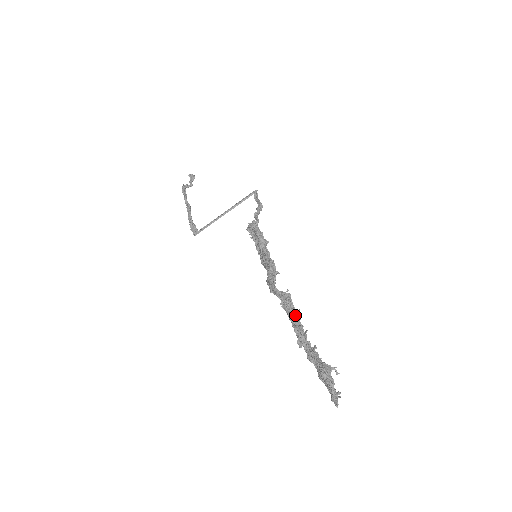
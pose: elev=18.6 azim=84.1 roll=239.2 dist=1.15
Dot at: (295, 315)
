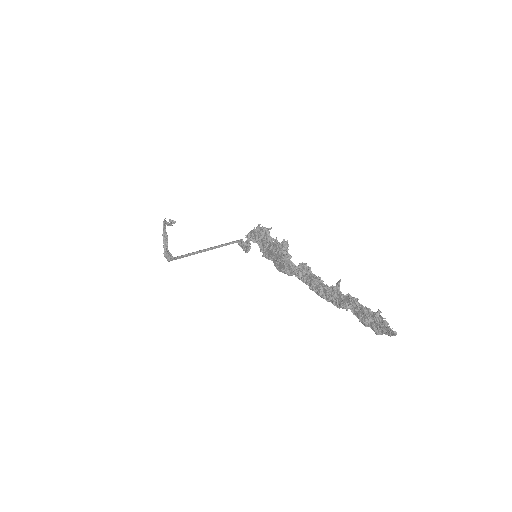
Dot at: (318, 278)
